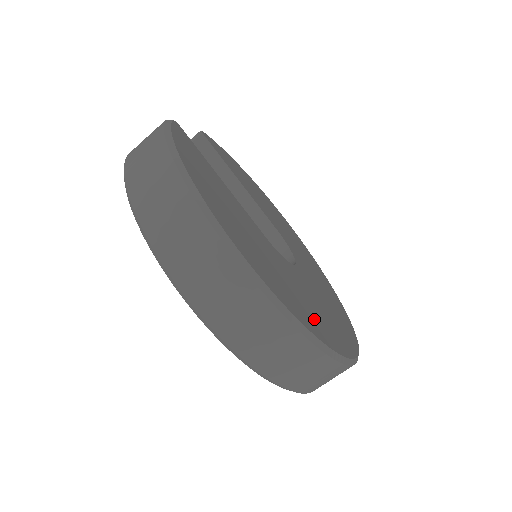
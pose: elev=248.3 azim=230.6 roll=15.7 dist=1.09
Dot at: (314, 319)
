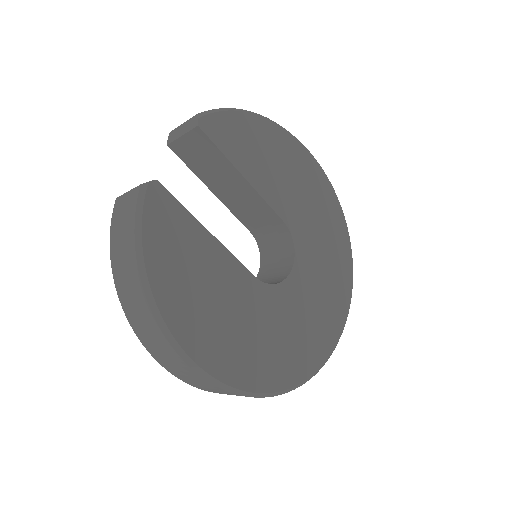
Dot at: (282, 361)
